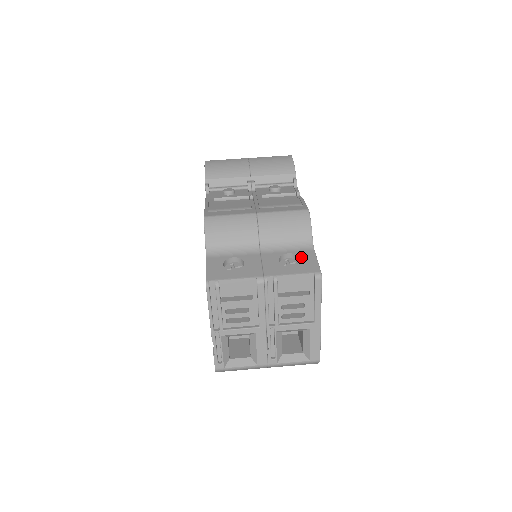
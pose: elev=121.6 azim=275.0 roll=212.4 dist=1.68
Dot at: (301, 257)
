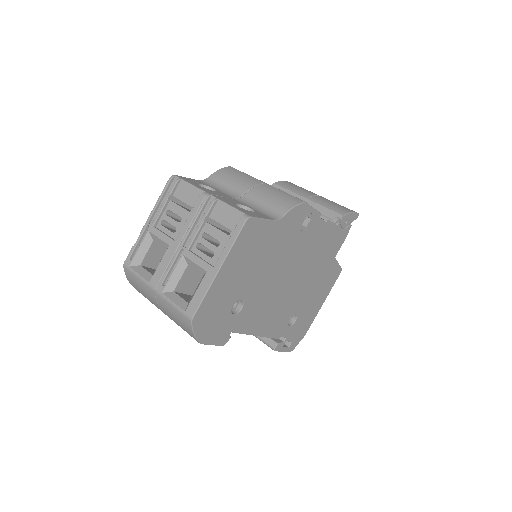
Dot at: (256, 212)
